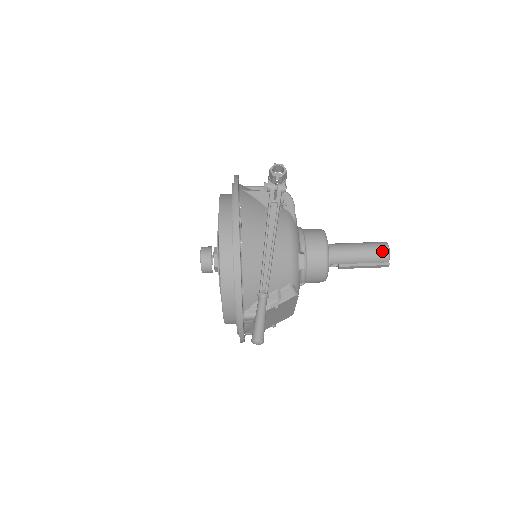
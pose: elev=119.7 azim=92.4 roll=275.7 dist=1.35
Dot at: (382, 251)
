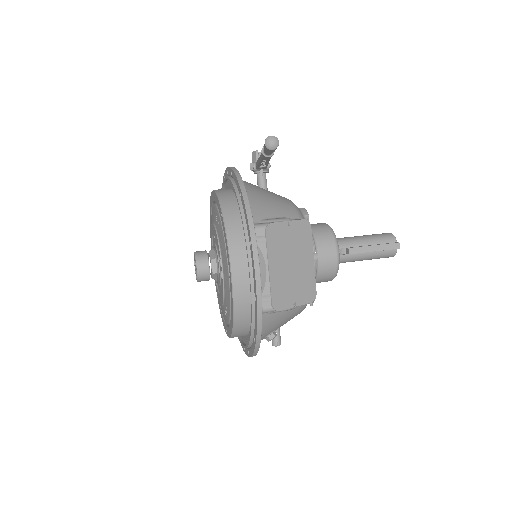
Dot at: (385, 234)
